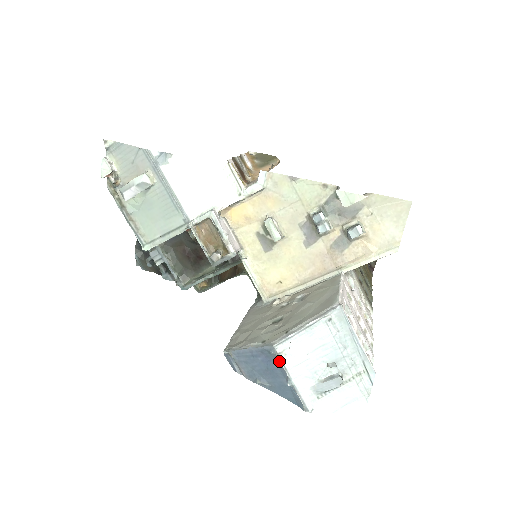
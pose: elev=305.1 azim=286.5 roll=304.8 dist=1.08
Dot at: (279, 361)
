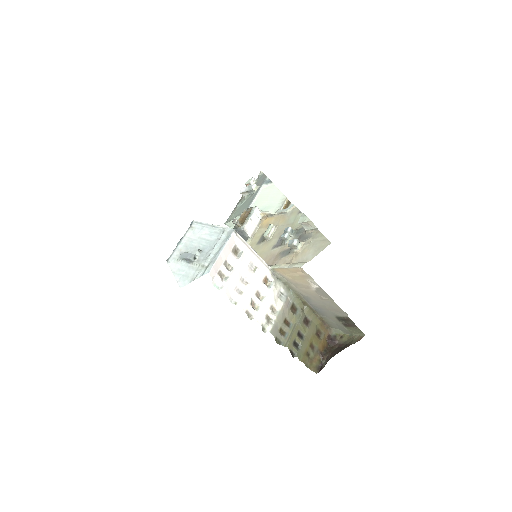
Dot at: (187, 230)
